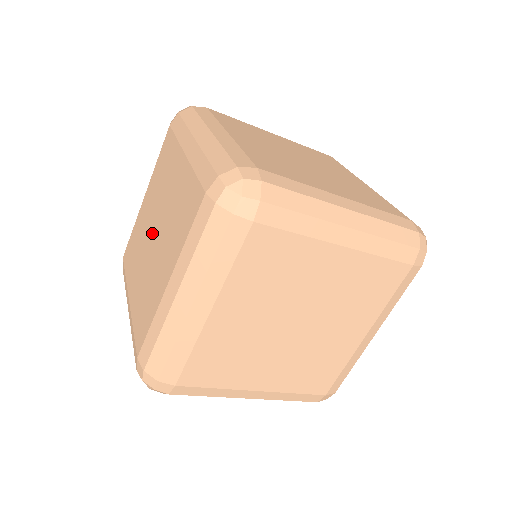
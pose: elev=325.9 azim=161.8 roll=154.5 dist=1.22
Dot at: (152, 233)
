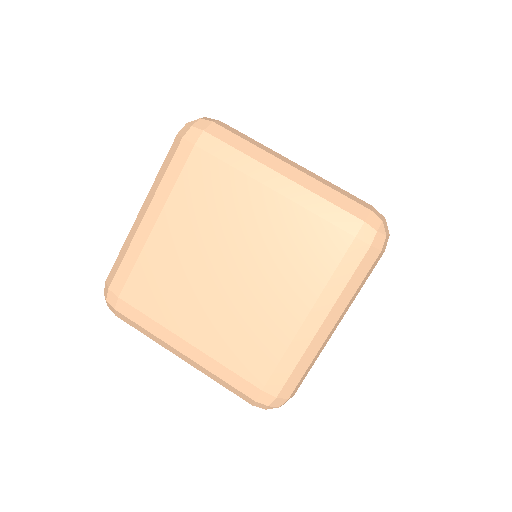
Dot at: (221, 270)
